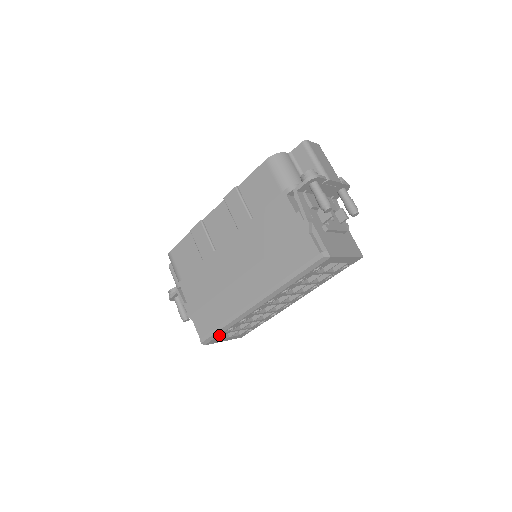
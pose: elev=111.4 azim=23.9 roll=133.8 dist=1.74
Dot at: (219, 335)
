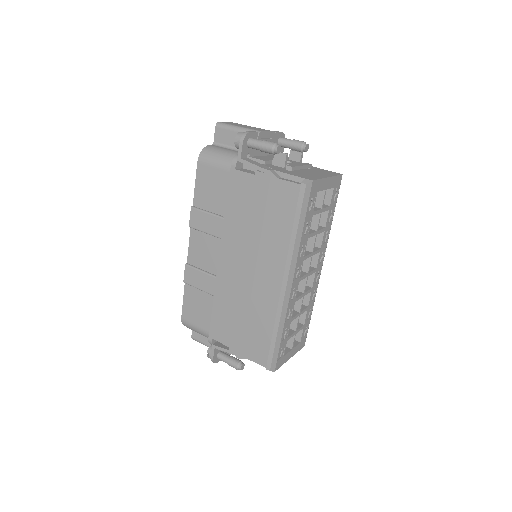
Dot at: (279, 349)
